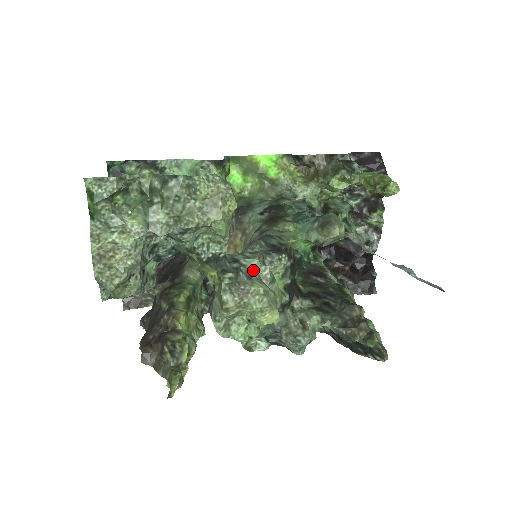
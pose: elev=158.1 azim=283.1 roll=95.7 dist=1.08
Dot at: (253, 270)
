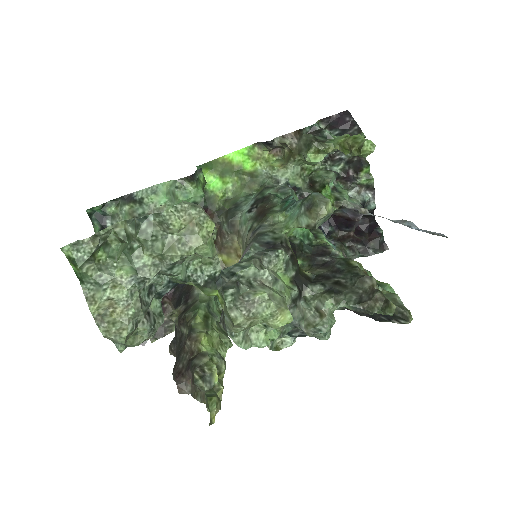
Dot at: (253, 278)
